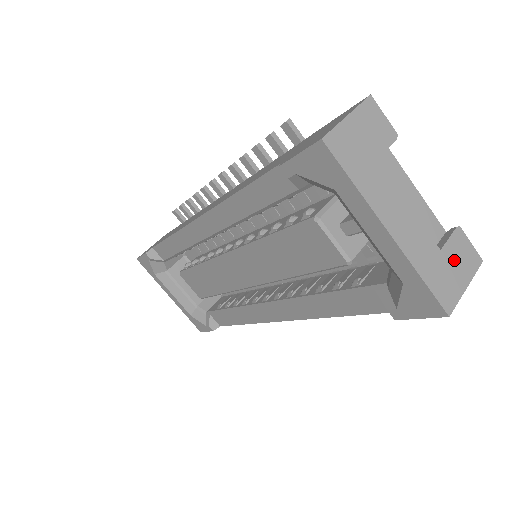
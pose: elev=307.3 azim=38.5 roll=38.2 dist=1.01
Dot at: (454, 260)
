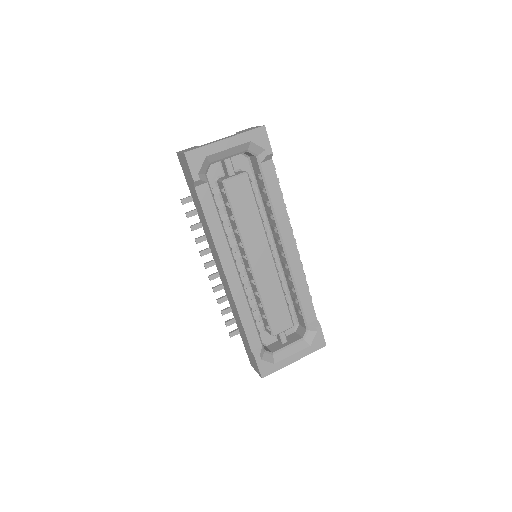
Dot at: occluded
